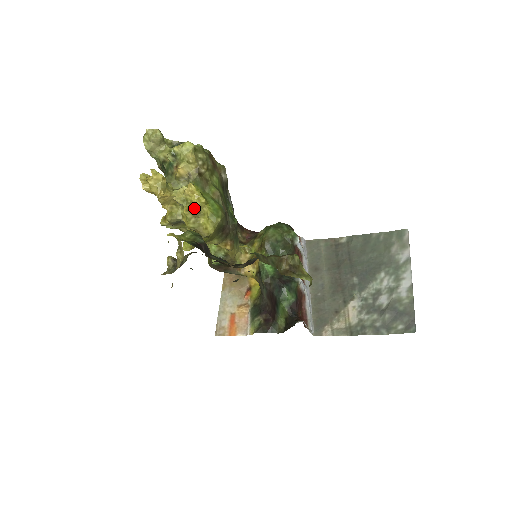
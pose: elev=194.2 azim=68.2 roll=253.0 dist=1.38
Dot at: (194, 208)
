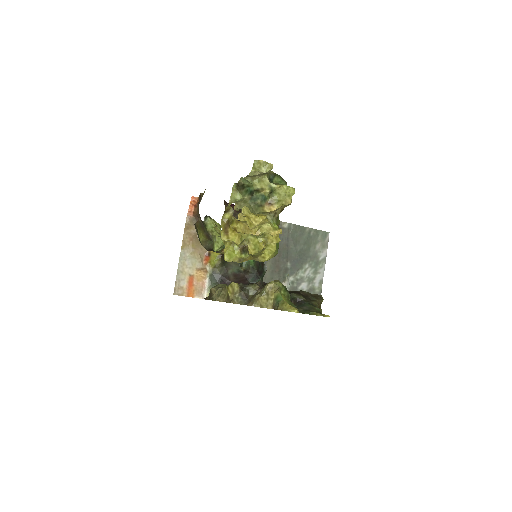
Dot at: occluded
